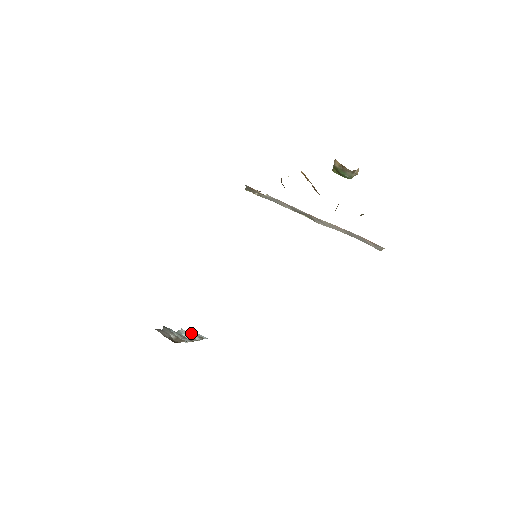
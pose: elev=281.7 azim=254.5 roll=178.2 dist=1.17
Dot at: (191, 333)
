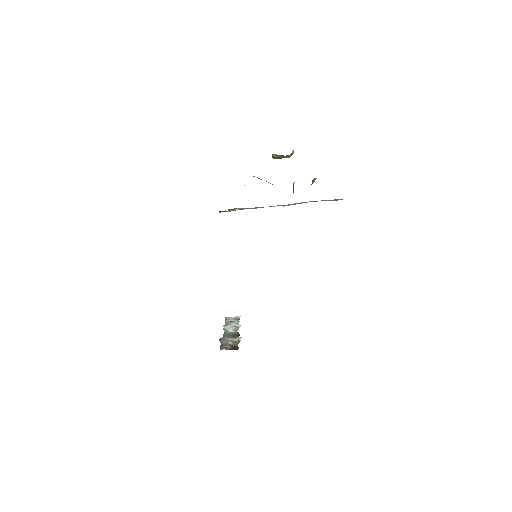
Dot at: (232, 325)
